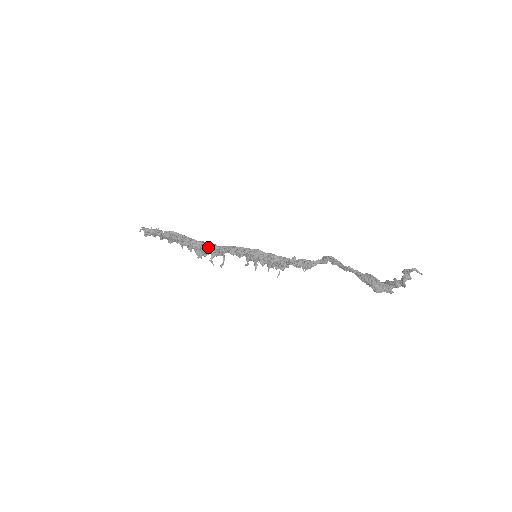
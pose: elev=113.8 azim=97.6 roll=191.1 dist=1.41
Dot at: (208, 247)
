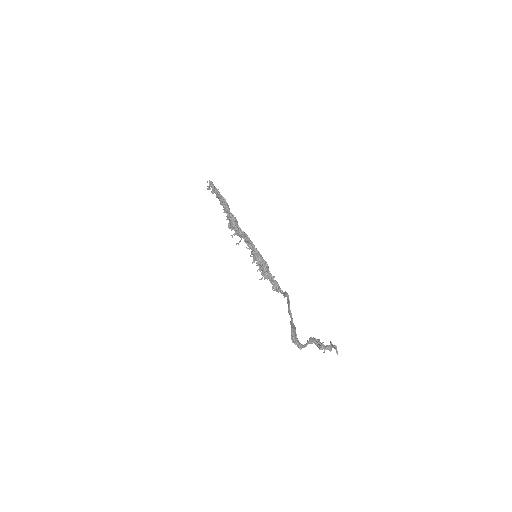
Dot at: (236, 226)
